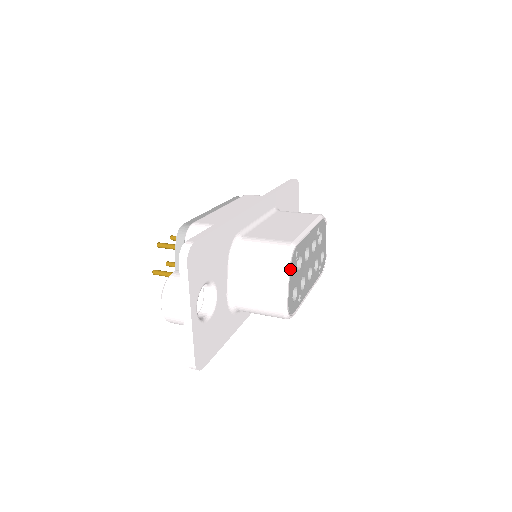
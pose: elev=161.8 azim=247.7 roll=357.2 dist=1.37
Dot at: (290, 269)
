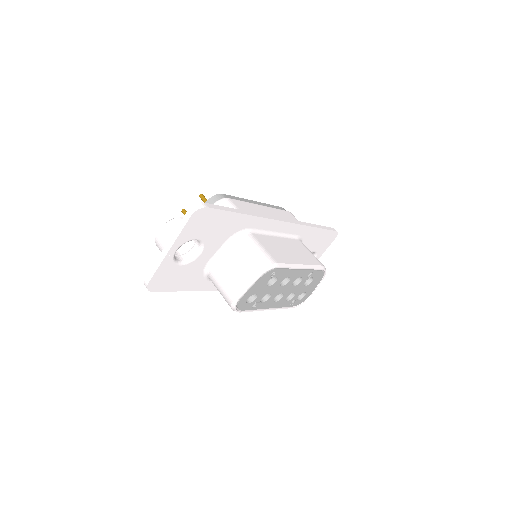
Dot at: (259, 278)
